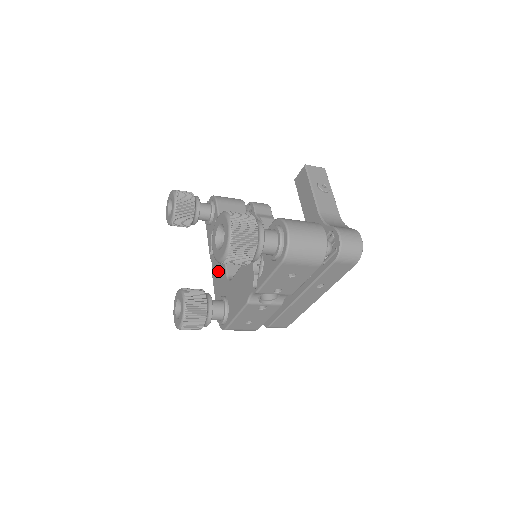
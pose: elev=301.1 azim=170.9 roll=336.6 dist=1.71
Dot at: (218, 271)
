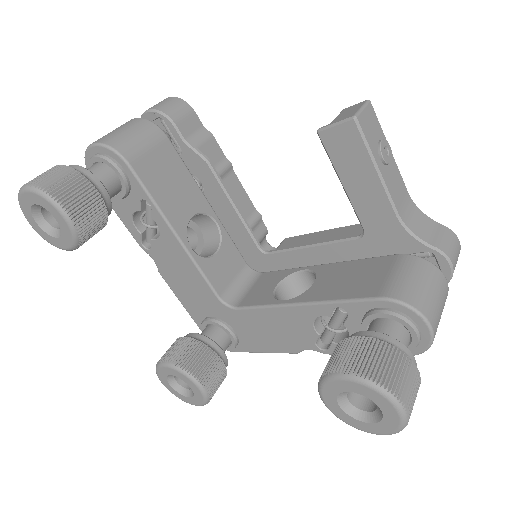
Dot at: (184, 281)
